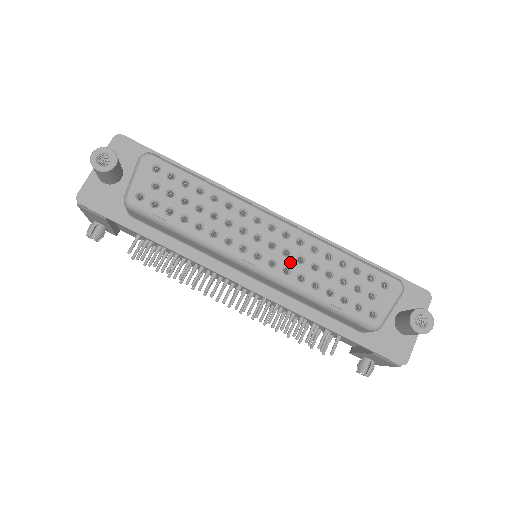
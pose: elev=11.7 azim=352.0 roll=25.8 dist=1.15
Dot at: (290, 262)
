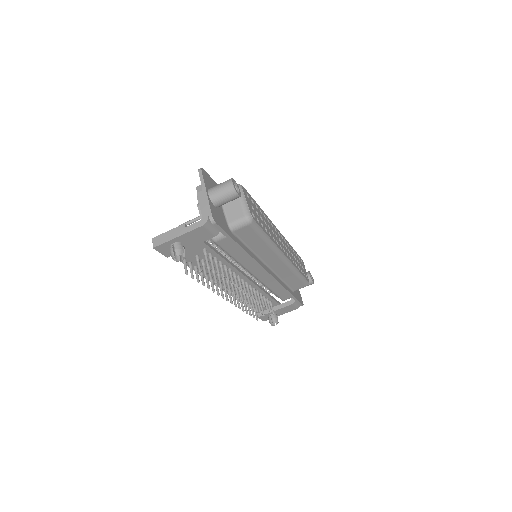
Dot at: (289, 253)
